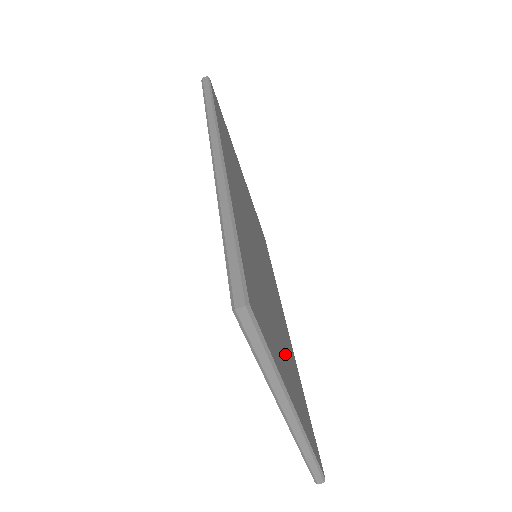
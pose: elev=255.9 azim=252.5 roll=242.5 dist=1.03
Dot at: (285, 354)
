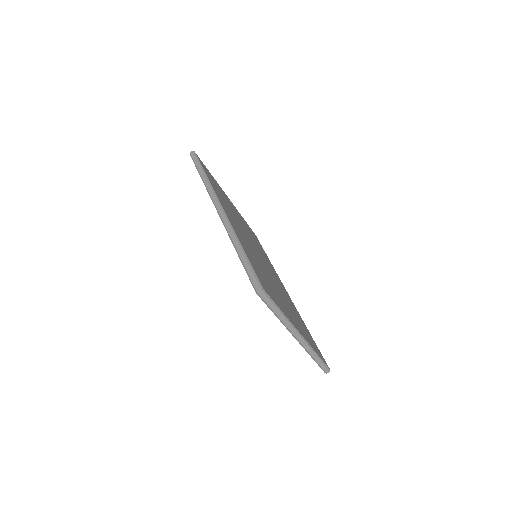
Dot at: (288, 308)
